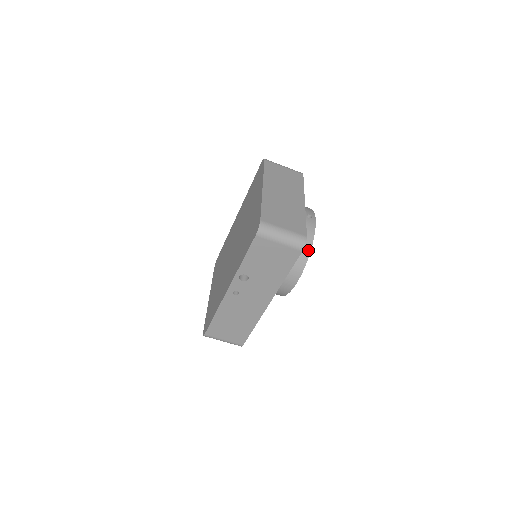
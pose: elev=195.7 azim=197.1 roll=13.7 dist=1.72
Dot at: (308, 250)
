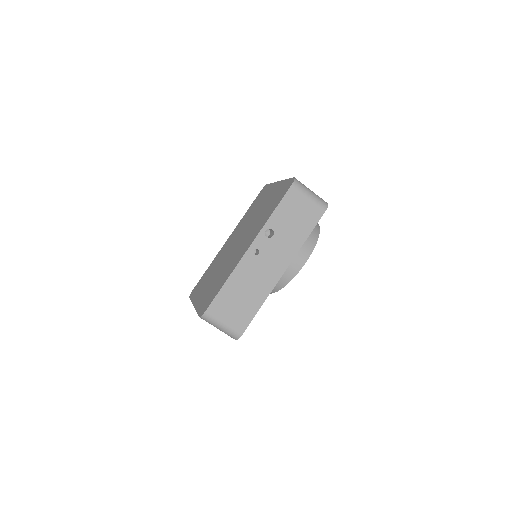
Dot at: (317, 232)
